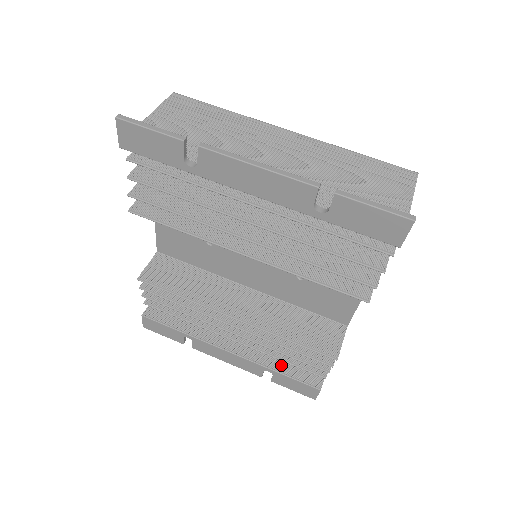
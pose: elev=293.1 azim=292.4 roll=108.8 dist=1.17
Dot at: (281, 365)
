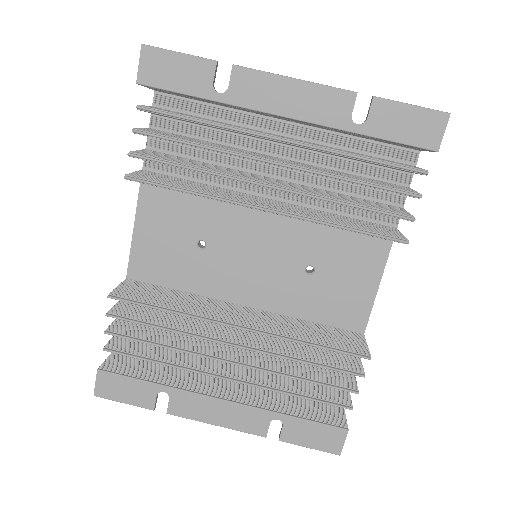
Dot at: (291, 409)
